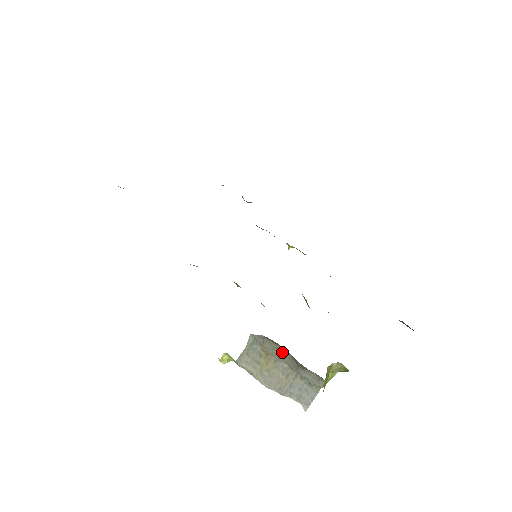
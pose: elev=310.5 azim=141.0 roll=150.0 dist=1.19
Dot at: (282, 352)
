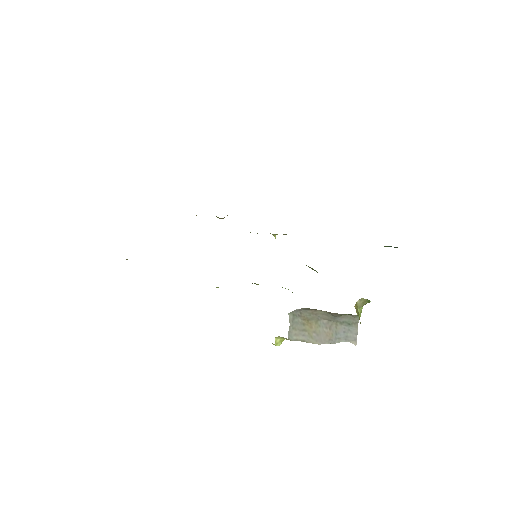
Dot at: (318, 313)
